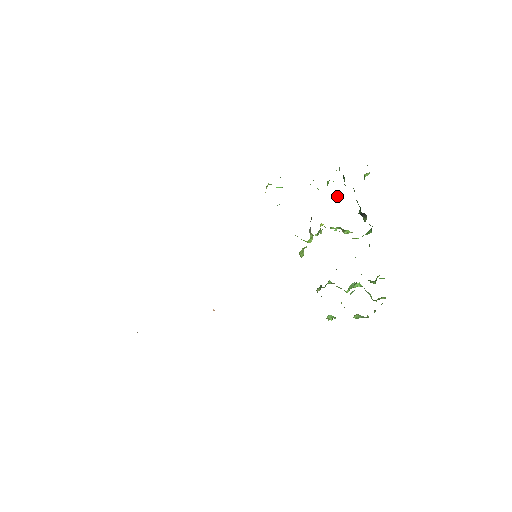
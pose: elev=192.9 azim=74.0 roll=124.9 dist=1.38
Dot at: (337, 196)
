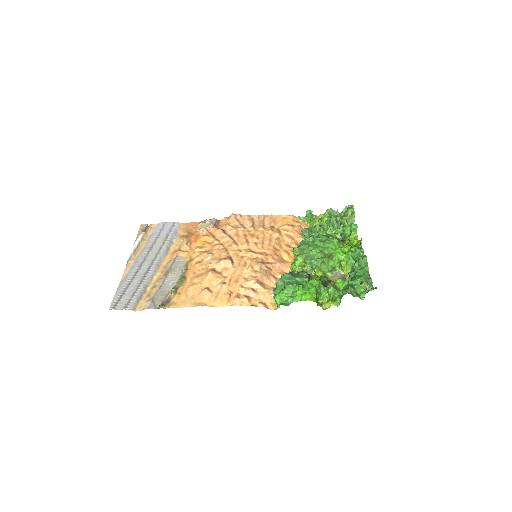
Dot at: occluded
